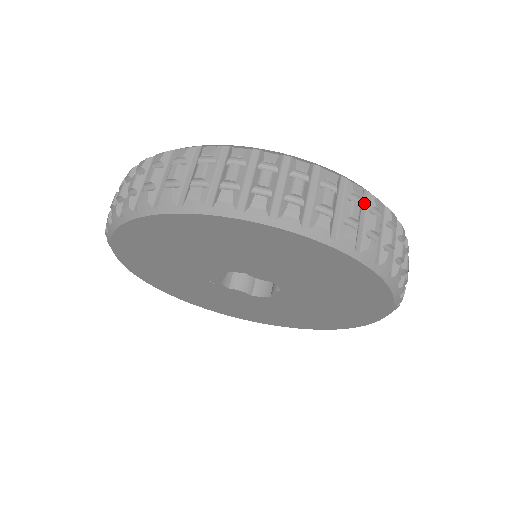
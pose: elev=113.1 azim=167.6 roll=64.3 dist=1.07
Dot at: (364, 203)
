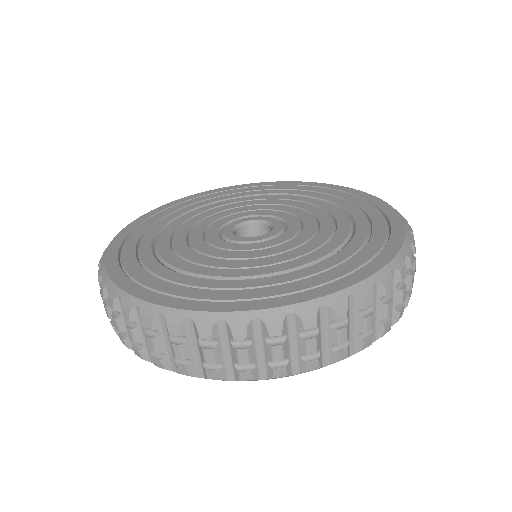
Dot at: (351, 309)
